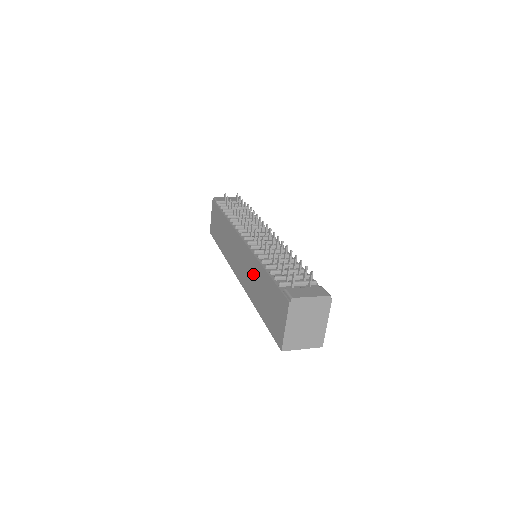
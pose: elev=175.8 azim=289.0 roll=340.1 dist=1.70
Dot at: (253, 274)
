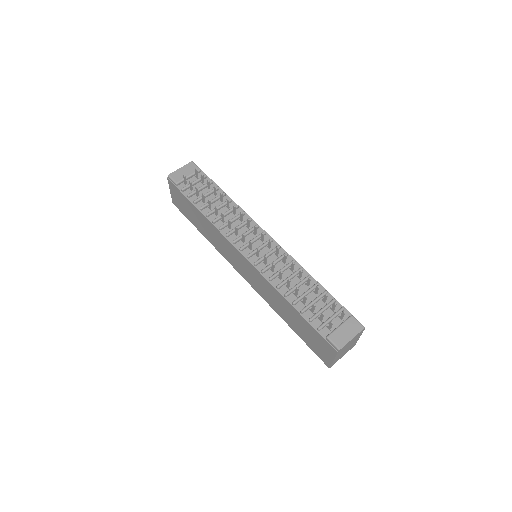
Dot at: (273, 296)
